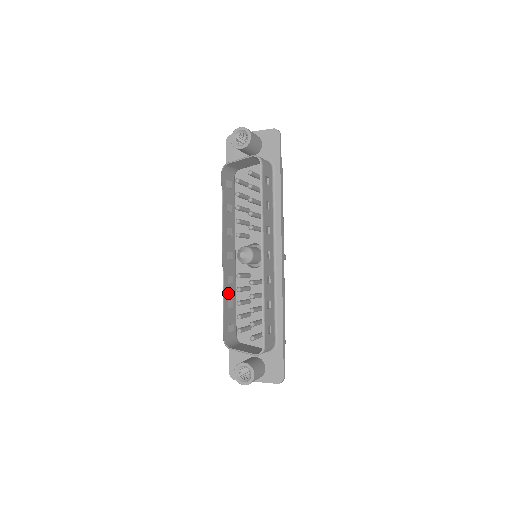
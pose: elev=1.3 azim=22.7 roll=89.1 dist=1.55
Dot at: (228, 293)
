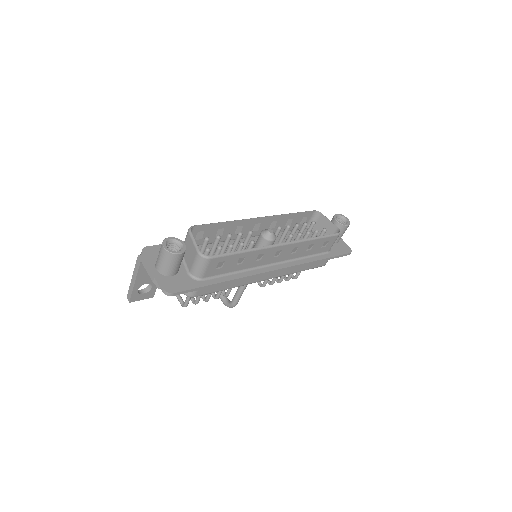
Dot at: (230, 228)
